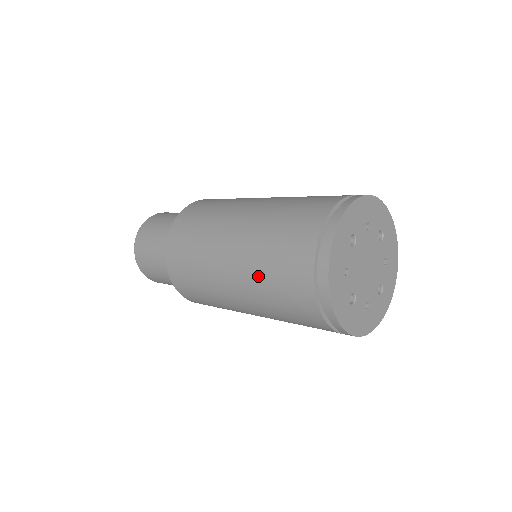
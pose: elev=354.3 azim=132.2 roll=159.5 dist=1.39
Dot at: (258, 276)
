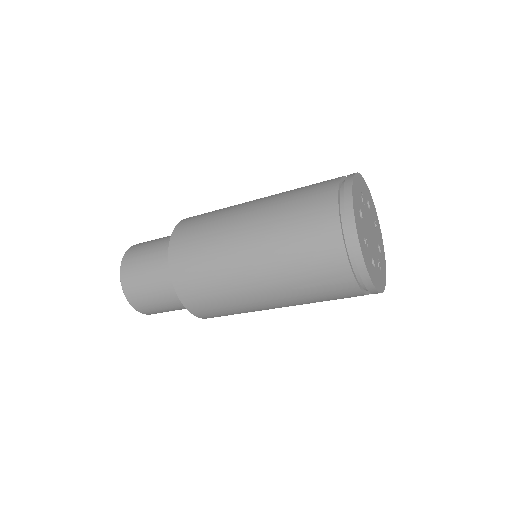
Dot at: (288, 270)
